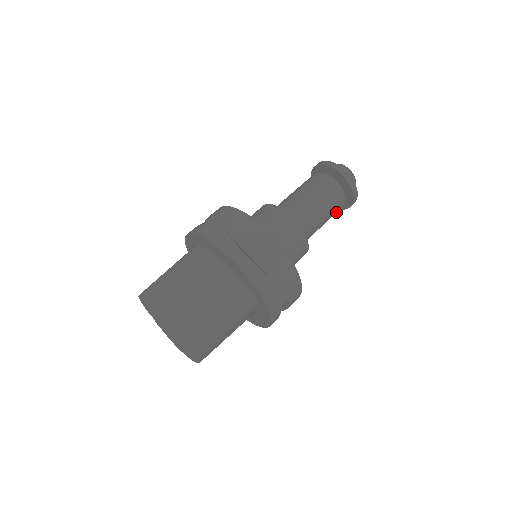
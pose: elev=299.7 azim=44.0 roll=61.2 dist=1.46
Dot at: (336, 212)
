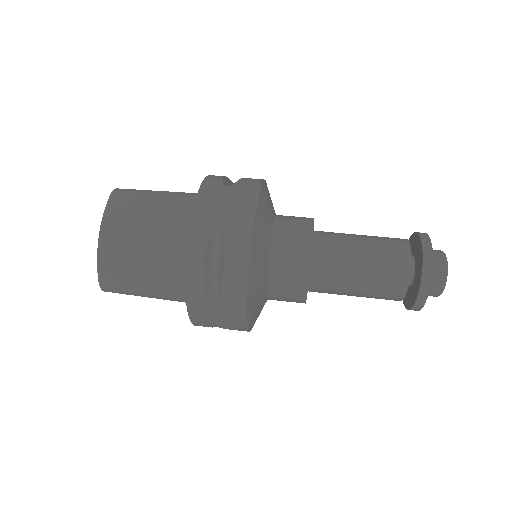
Dot at: occluded
